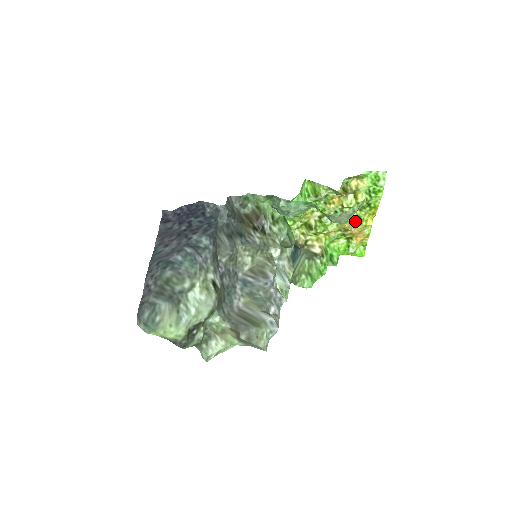
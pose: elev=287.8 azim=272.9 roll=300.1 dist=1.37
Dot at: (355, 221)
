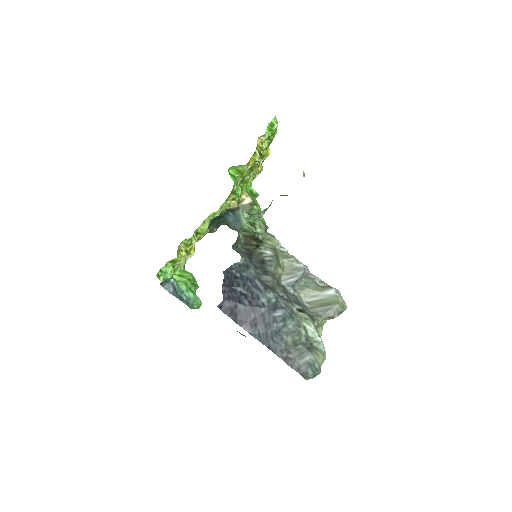
Dot at: (261, 160)
